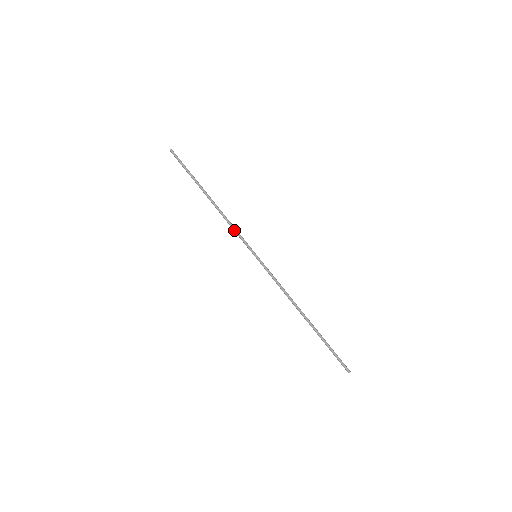
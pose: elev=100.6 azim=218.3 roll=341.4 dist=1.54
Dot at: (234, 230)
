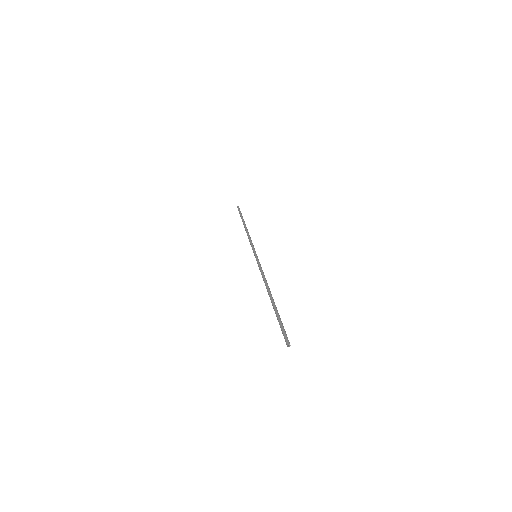
Dot at: (250, 241)
